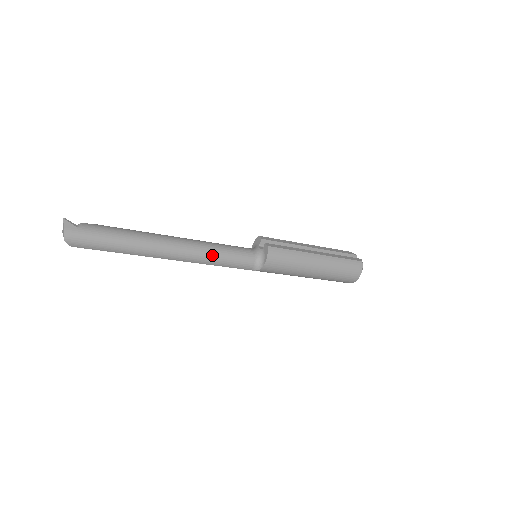
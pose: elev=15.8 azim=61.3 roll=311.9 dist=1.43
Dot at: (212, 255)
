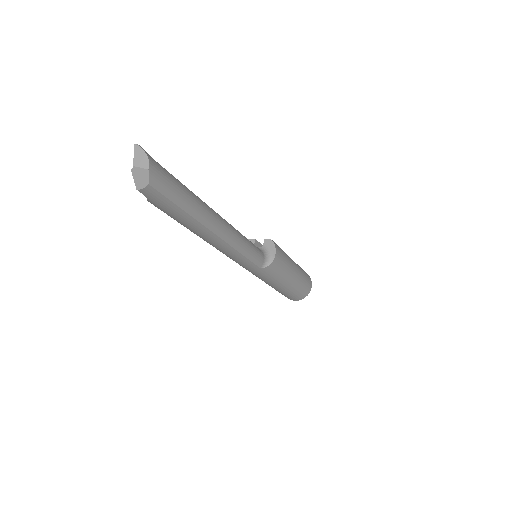
Dot at: (243, 239)
